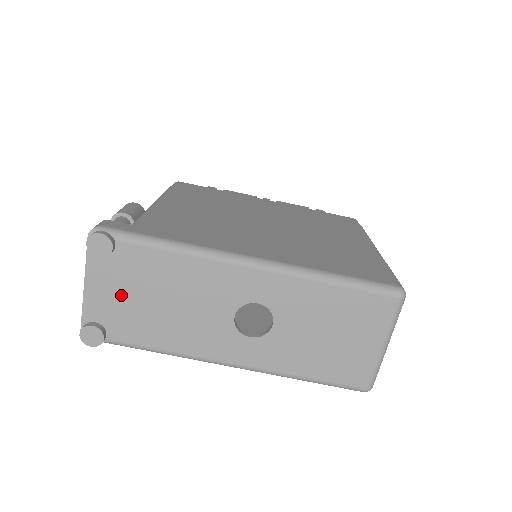
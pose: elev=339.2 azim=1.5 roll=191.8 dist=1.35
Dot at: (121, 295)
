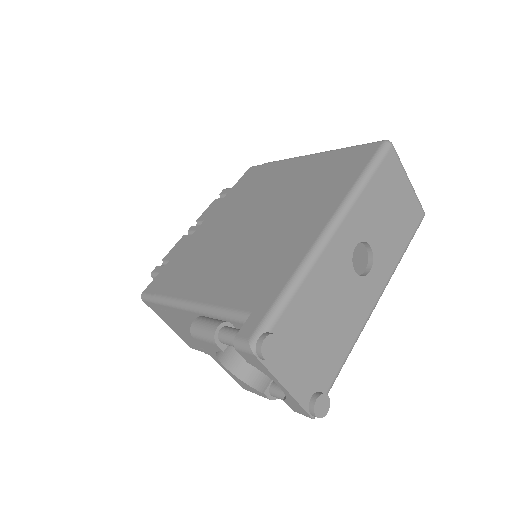
Dot at: (305, 358)
